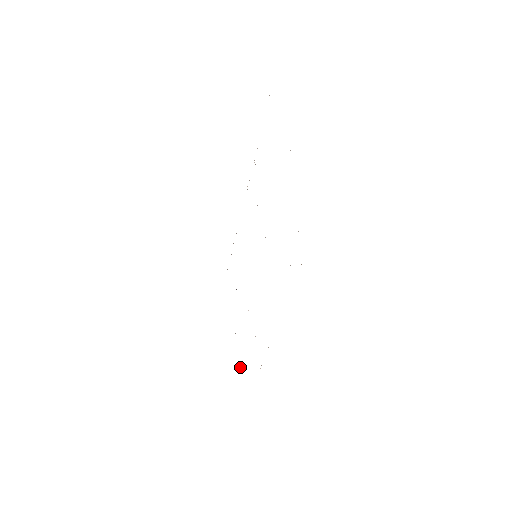
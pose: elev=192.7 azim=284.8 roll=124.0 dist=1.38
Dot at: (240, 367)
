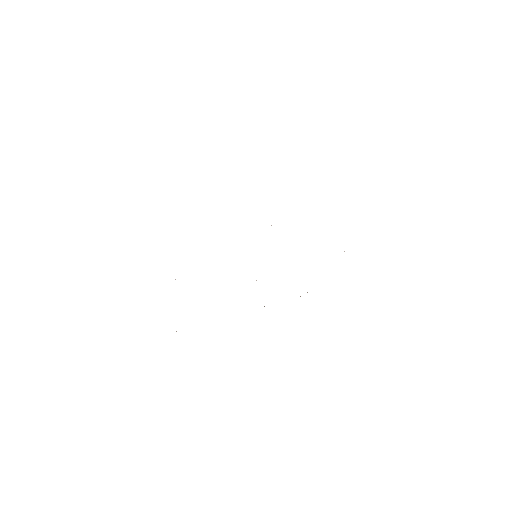
Dot at: occluded
